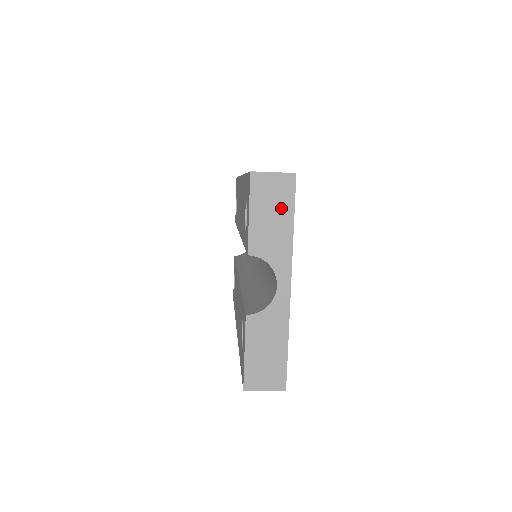
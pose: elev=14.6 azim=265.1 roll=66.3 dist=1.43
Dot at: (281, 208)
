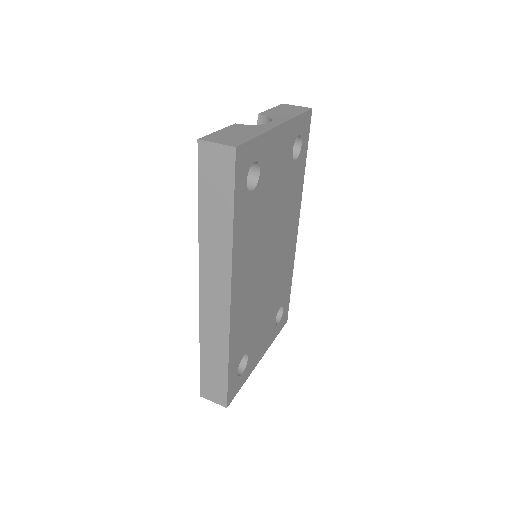
Dot at: occluded
